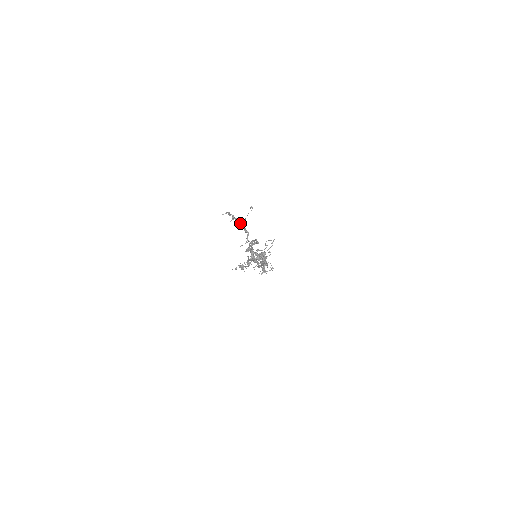
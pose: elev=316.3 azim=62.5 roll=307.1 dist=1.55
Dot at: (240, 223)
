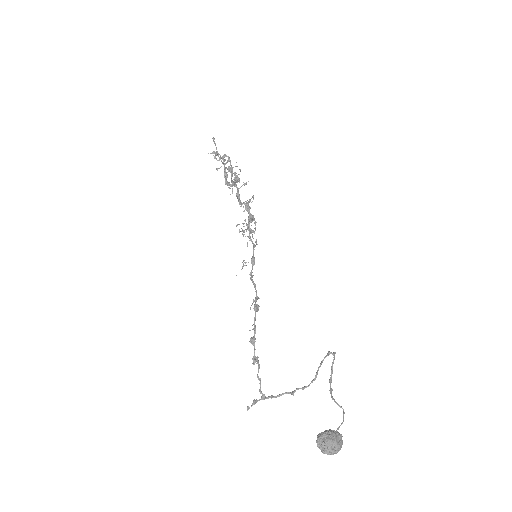
Dot at: occluded
